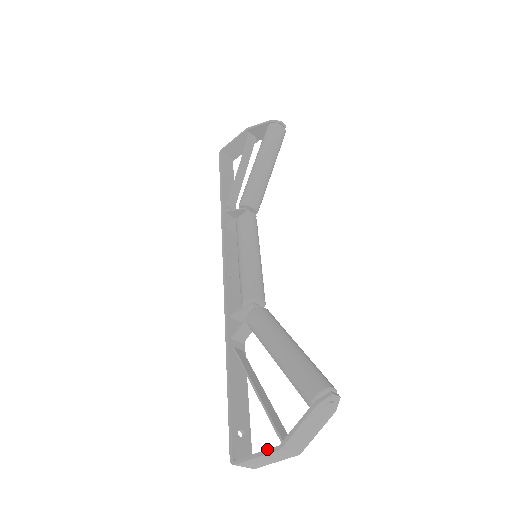
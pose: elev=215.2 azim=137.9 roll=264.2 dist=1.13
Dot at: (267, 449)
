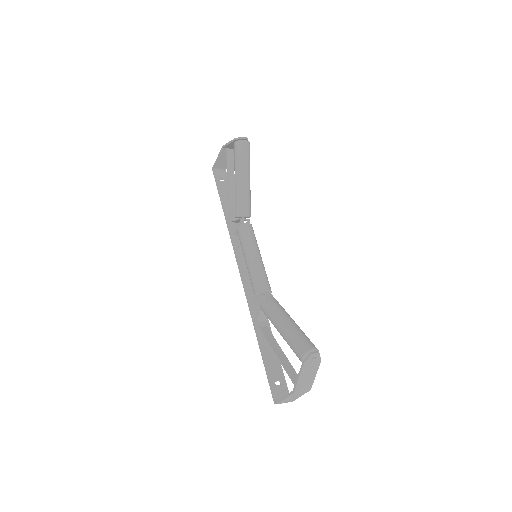
Dot at: (288, 393)
